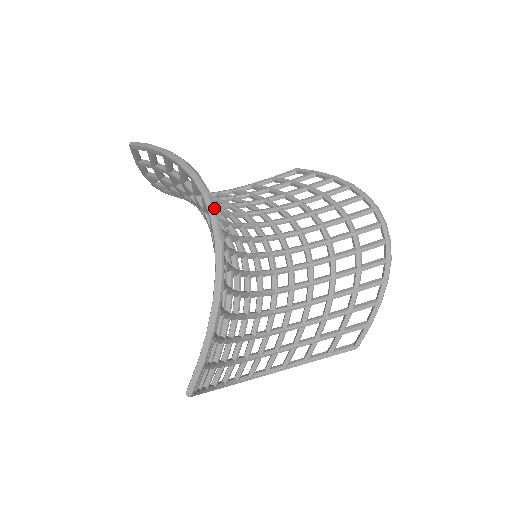
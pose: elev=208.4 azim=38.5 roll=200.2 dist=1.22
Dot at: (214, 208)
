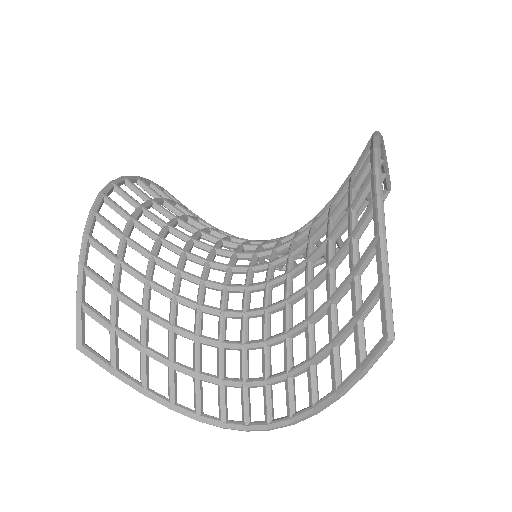
Dot at: (114, 180)
